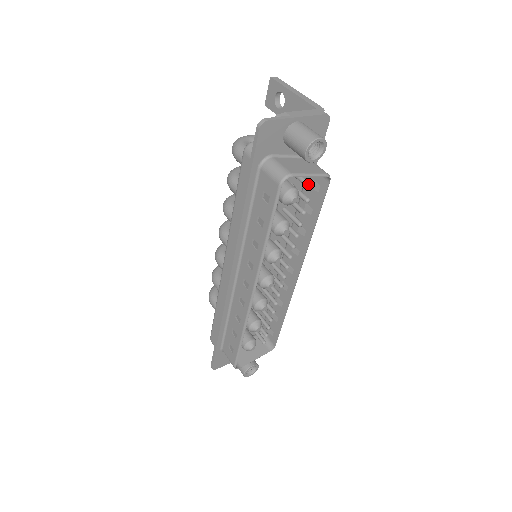
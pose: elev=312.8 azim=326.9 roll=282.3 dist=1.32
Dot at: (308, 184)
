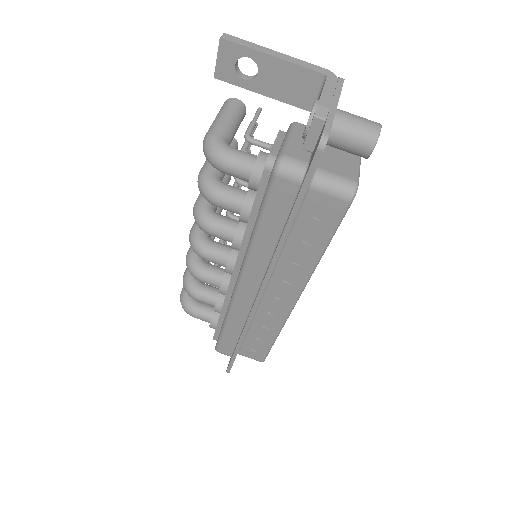
Dot at: occluded
